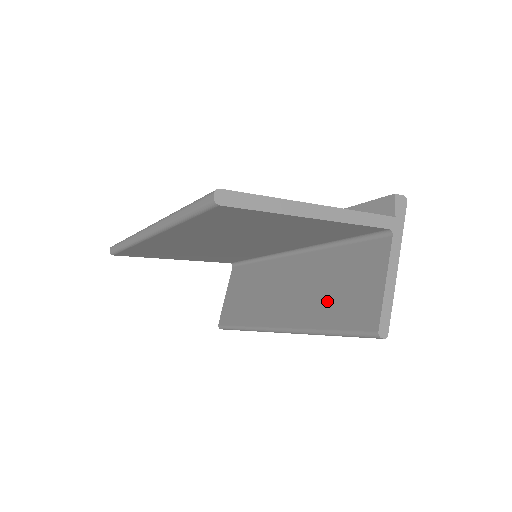
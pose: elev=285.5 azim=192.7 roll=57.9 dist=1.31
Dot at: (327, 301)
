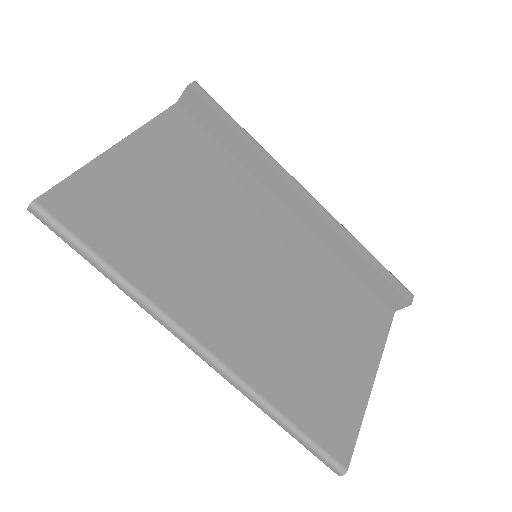
Dot at: occluded
